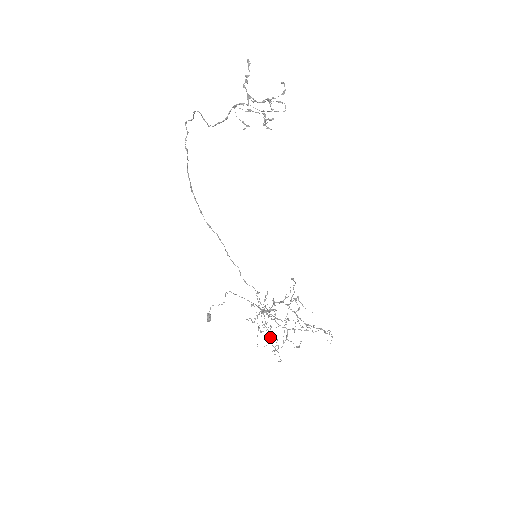
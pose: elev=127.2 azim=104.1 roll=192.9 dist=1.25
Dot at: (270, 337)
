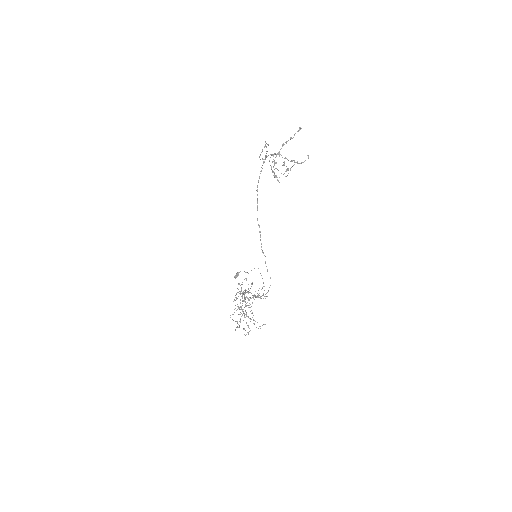
Dot at: occluded
